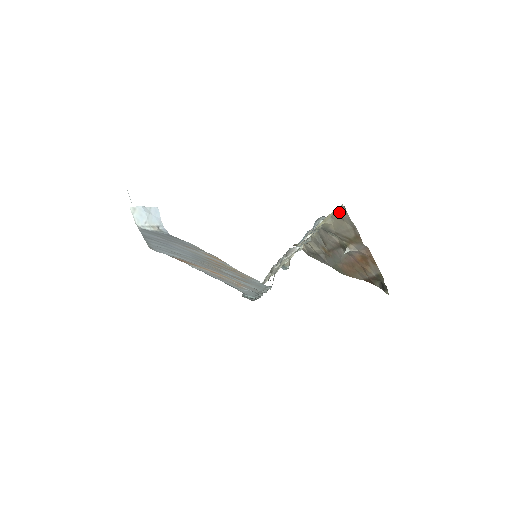
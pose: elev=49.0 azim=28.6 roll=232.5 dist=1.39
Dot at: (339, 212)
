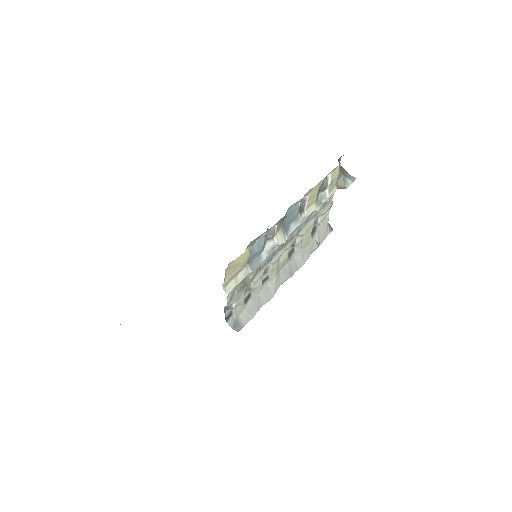
Dot at: occluded
